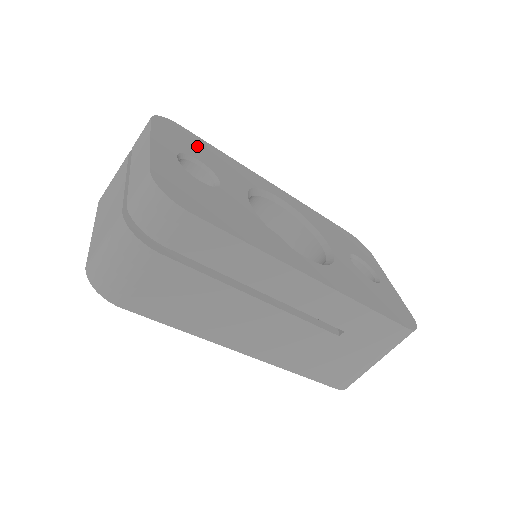
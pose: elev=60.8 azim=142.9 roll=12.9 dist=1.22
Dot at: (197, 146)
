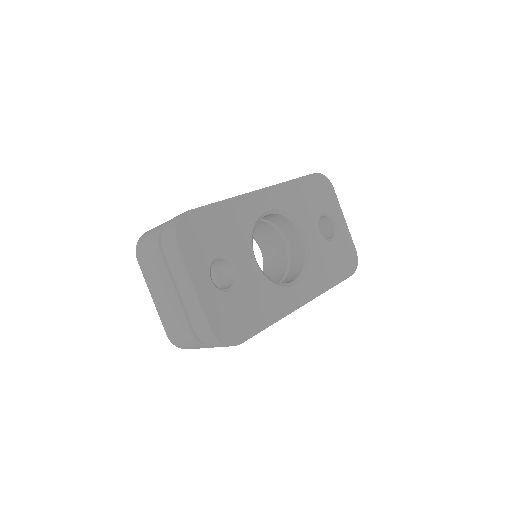
Dot at: (210, 230)
